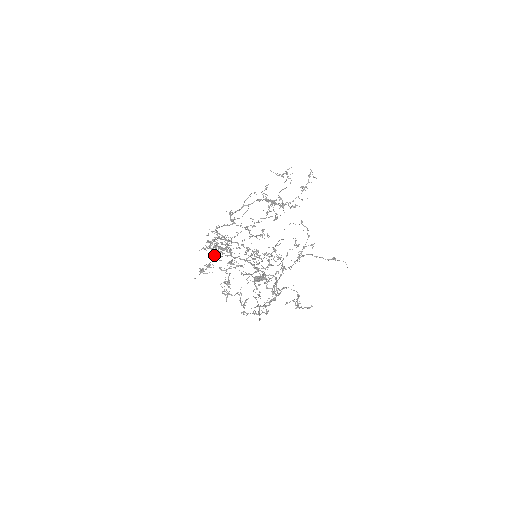
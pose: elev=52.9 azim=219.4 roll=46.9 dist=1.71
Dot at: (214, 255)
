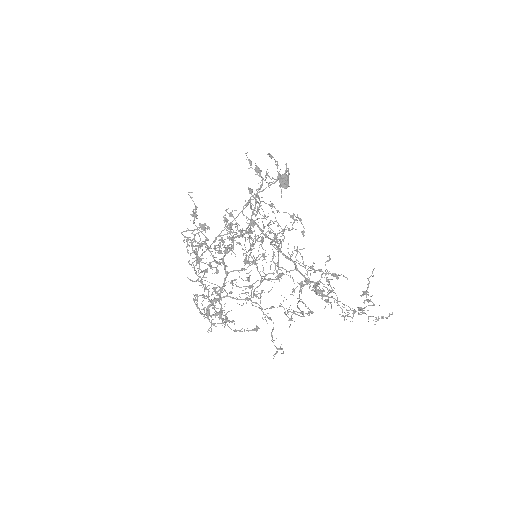
Dot at: (224, 219)
